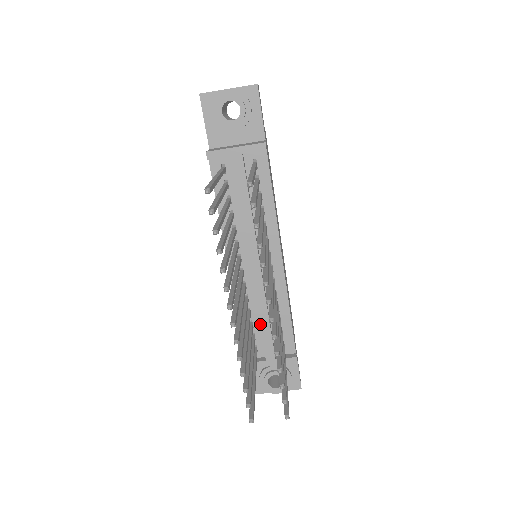
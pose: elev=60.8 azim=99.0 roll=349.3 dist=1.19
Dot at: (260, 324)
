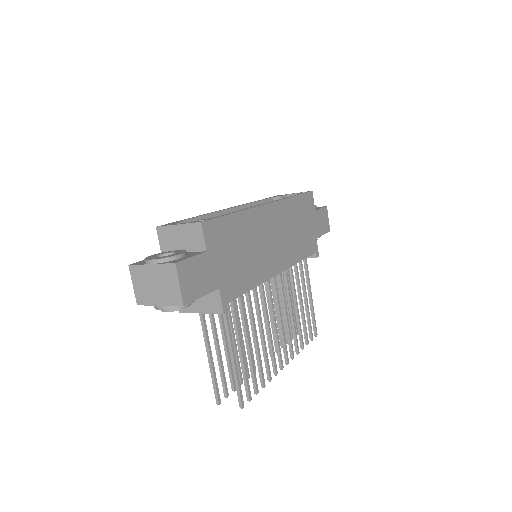
Dot at: occluded
